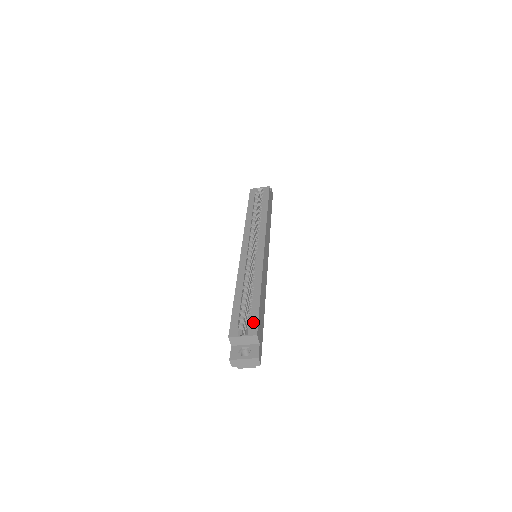
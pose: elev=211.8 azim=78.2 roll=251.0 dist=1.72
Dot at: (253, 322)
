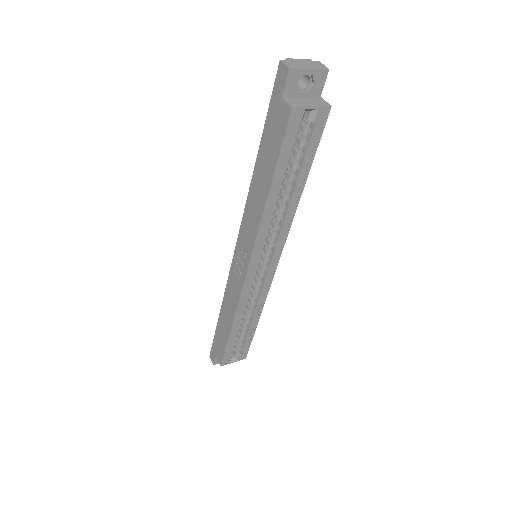
Dot at: (245, 351)
